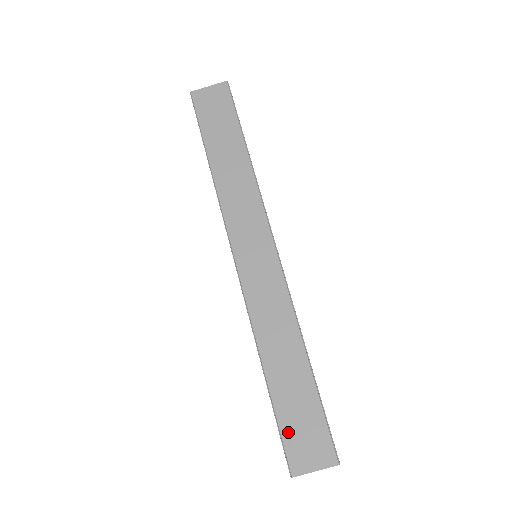
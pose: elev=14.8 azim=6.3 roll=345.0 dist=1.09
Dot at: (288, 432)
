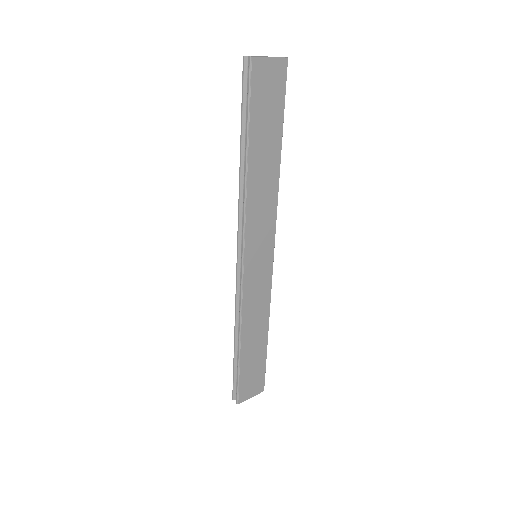
Dot at: (244, 380)
